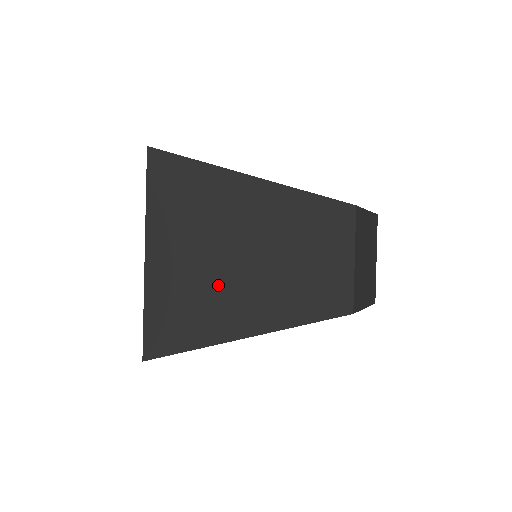
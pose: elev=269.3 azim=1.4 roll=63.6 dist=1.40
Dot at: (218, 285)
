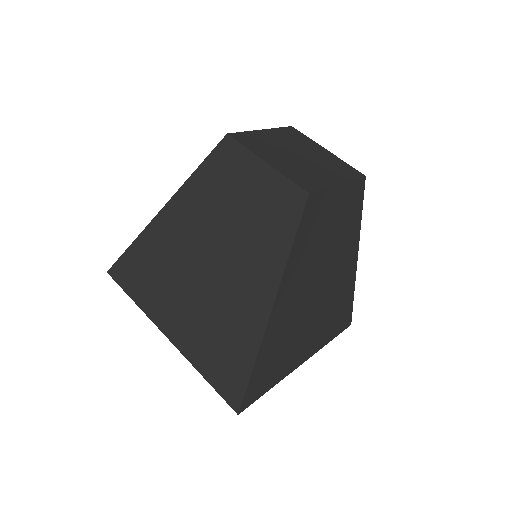
Dot at: (219, 297)
